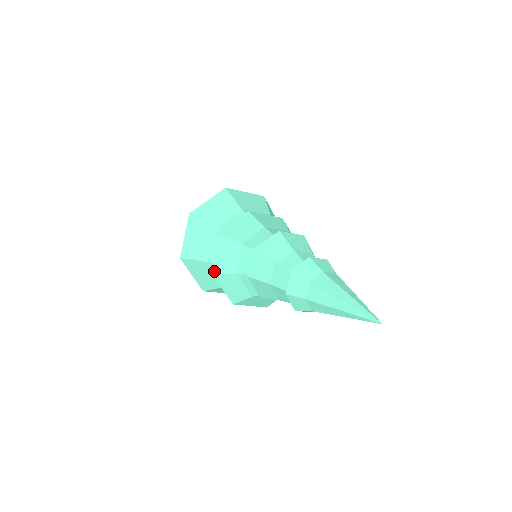
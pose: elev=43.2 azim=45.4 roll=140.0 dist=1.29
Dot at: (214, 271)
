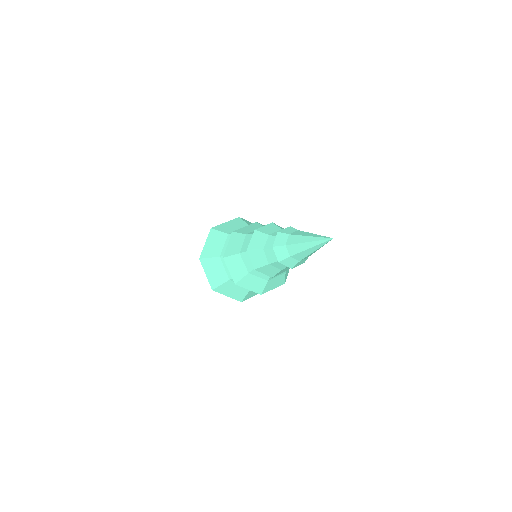
Dot at: (235, 282)
